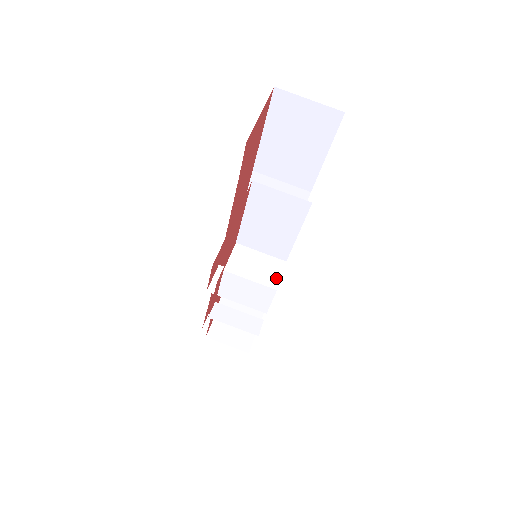
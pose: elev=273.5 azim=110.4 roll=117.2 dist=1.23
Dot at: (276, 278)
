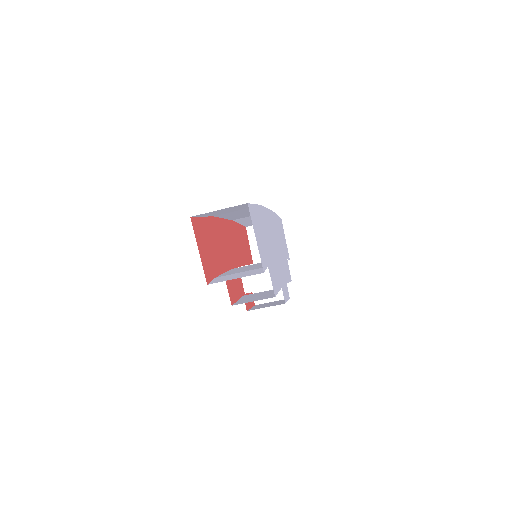
Dot at: occluded
